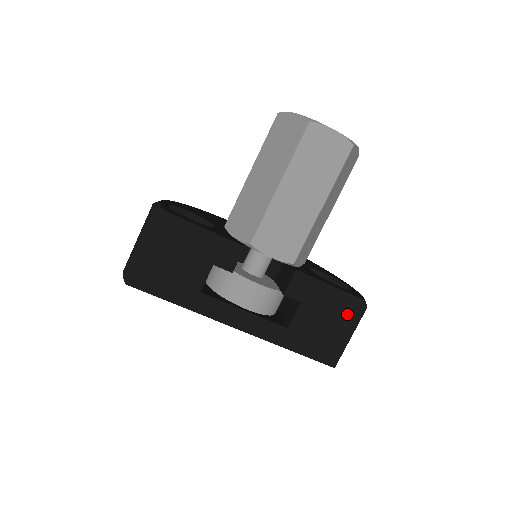
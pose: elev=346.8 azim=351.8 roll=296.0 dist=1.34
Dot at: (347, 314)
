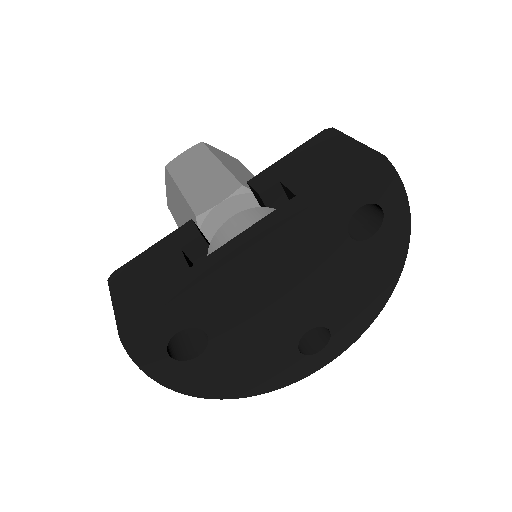
Dot at: (326, 144)
